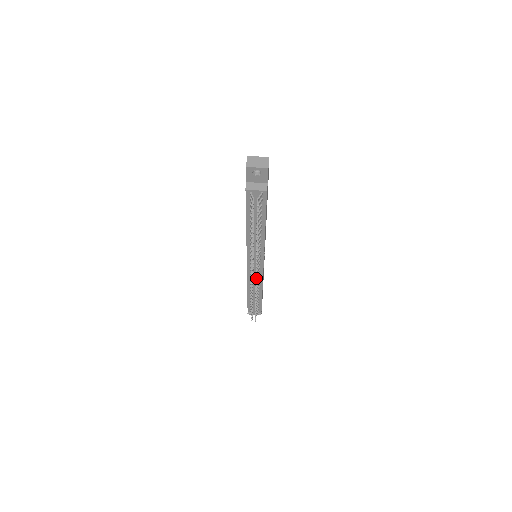
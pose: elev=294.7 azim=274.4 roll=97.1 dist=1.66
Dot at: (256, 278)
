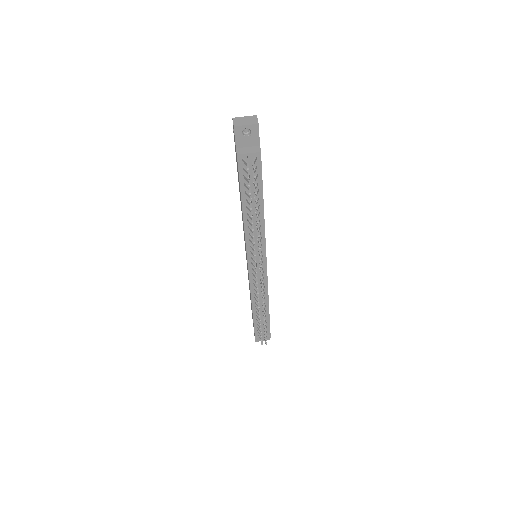
Dot at: (261, 280)
